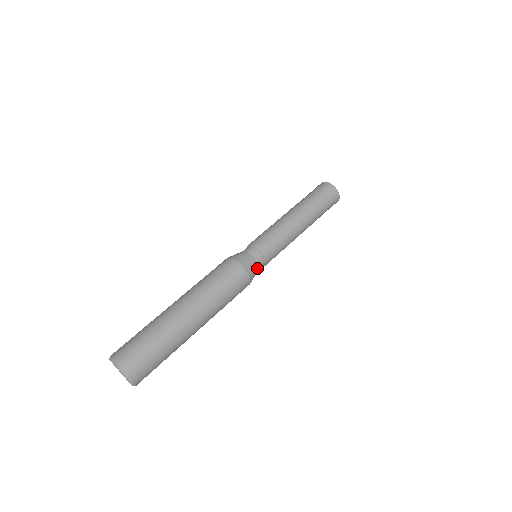
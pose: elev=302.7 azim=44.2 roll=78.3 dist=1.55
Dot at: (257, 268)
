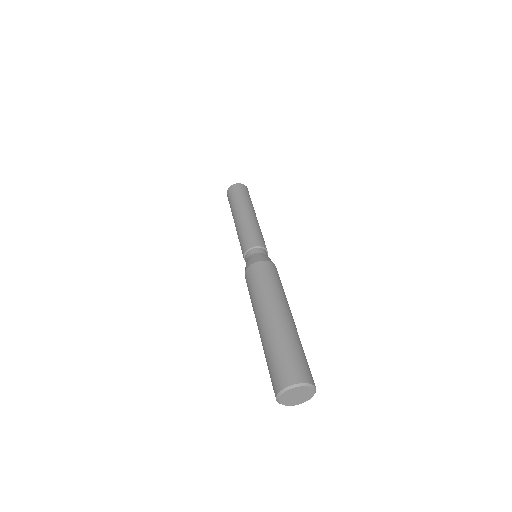
Dot at: (261, 254)
